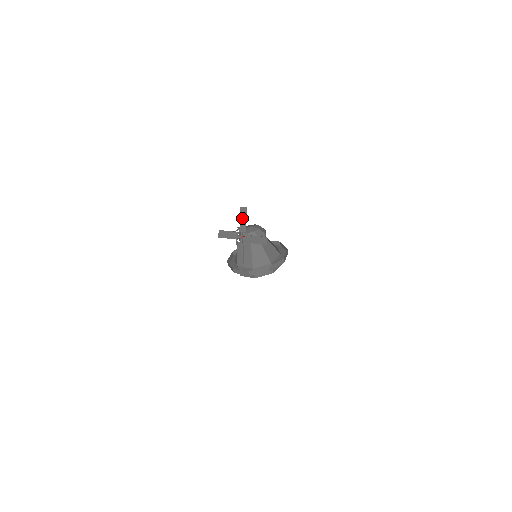
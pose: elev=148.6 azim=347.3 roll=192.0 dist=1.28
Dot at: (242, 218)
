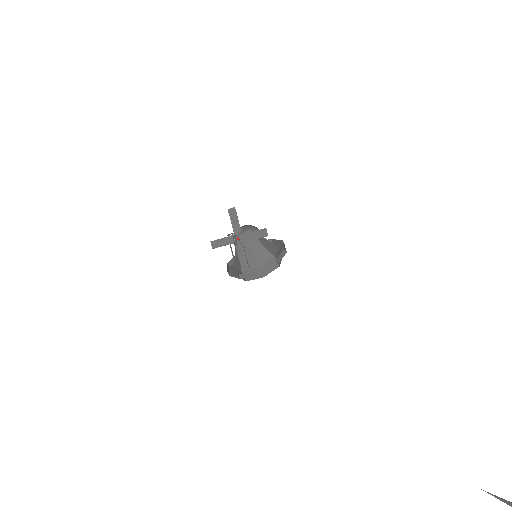
Dot at: (233, 219)
